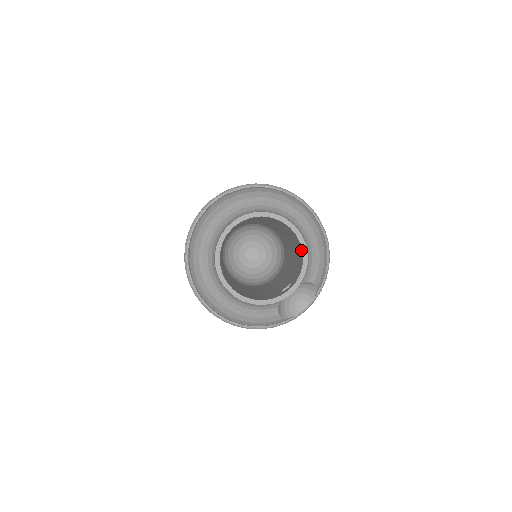
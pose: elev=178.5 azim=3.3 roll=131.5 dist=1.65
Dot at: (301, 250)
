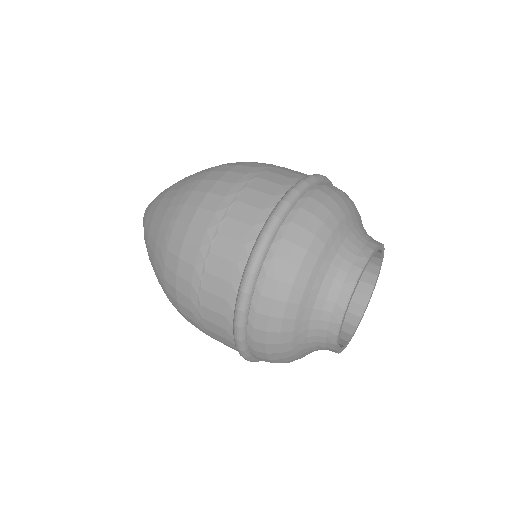
Dot at: occluded
